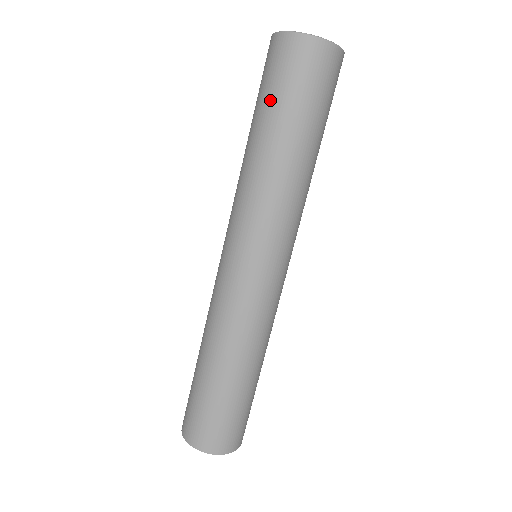
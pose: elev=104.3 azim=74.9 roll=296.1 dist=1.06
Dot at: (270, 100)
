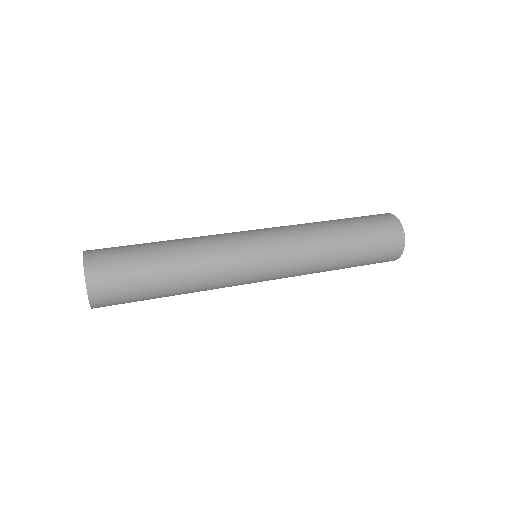
Dot at: occluded
